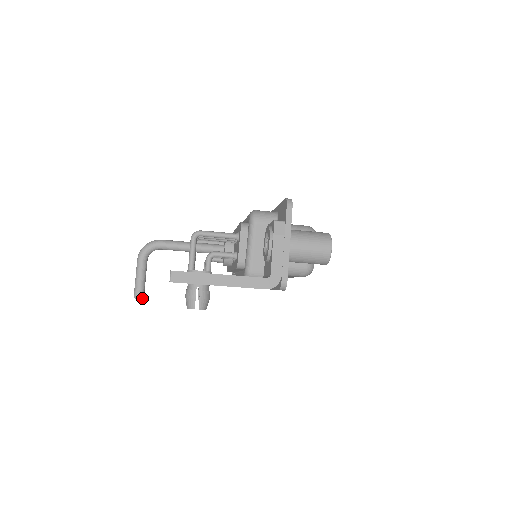
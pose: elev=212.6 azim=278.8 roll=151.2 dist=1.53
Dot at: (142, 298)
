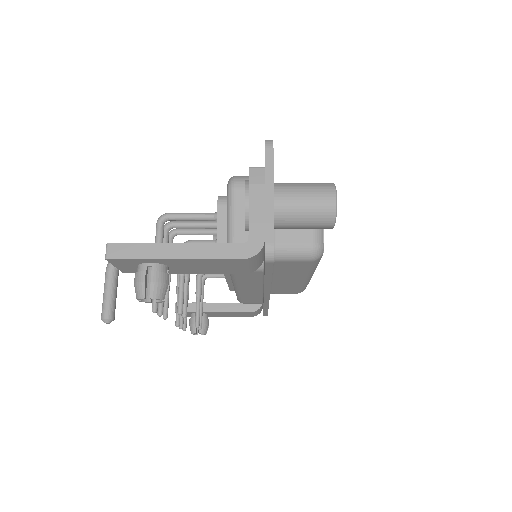
Dot at: (111, 319)
